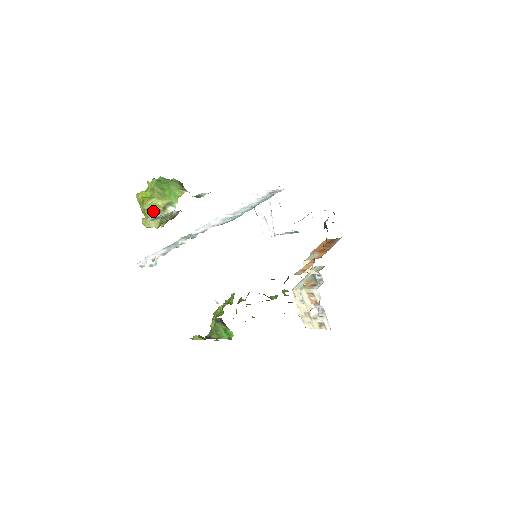
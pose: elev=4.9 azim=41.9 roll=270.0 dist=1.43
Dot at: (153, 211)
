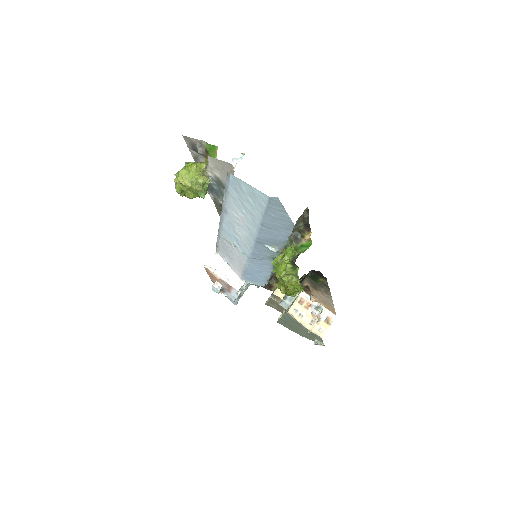
Dot at: (200, 171)
